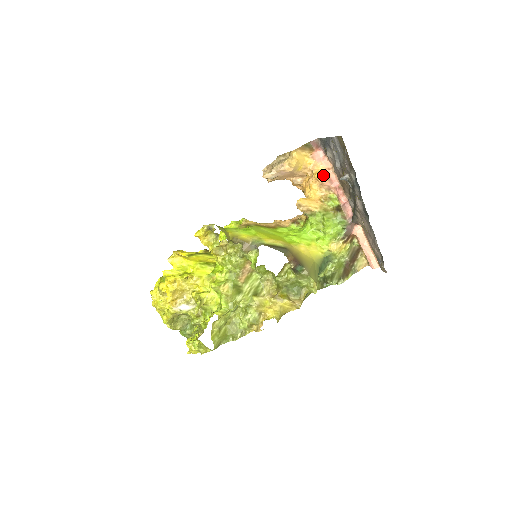
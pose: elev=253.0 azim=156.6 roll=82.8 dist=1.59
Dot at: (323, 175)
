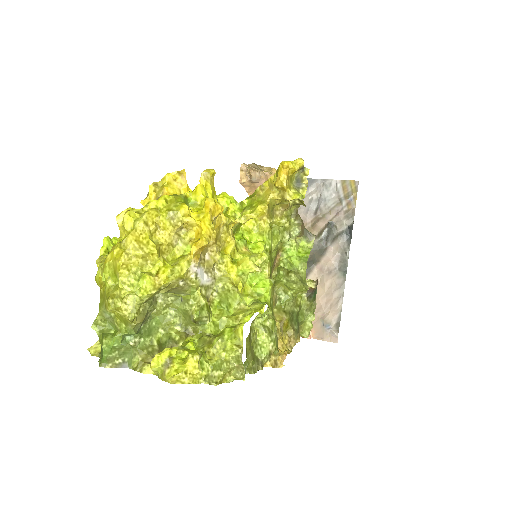
Dot at: occluded
